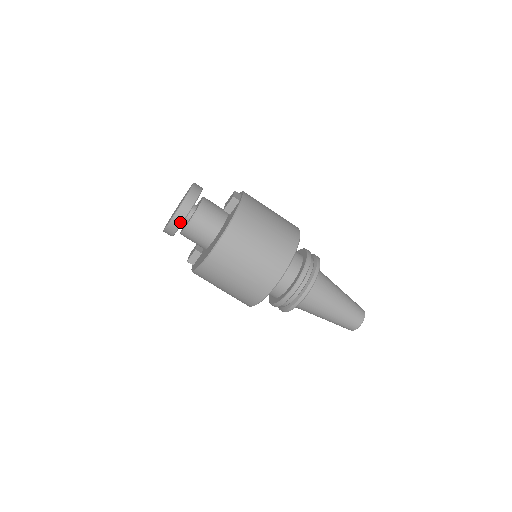
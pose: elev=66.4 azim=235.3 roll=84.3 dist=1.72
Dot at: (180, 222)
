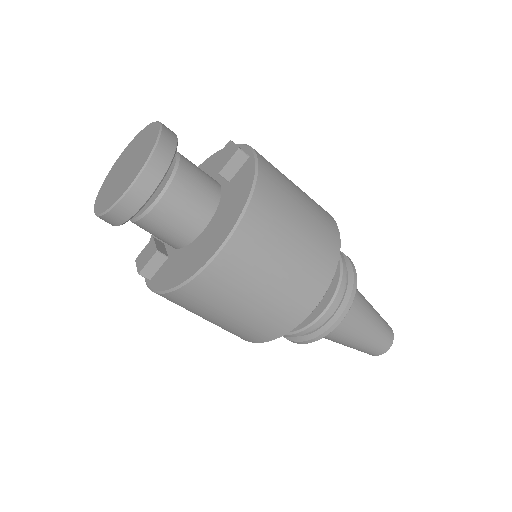
Dot at: (147, 194)
